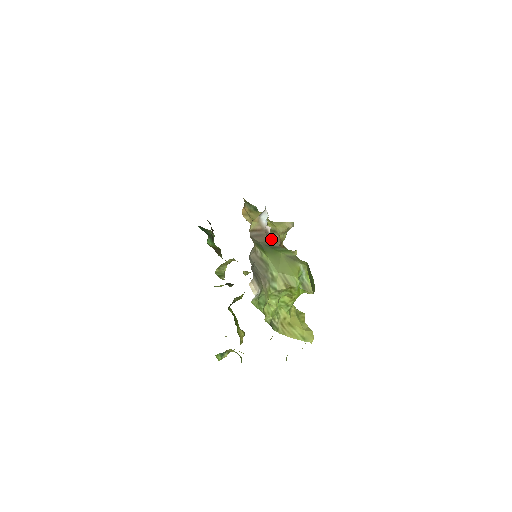
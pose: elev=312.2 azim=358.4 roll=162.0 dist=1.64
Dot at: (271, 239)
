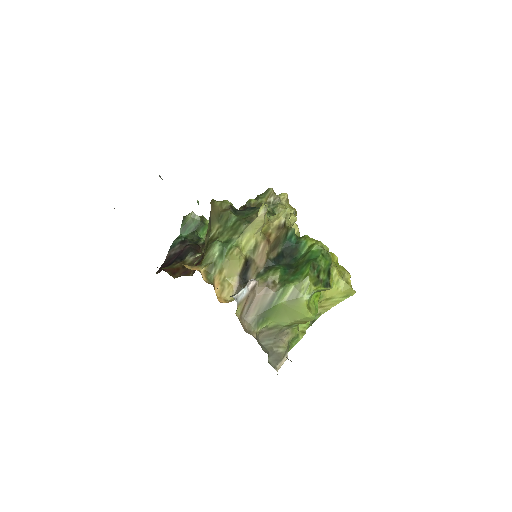
Dot at: (262, 293)
